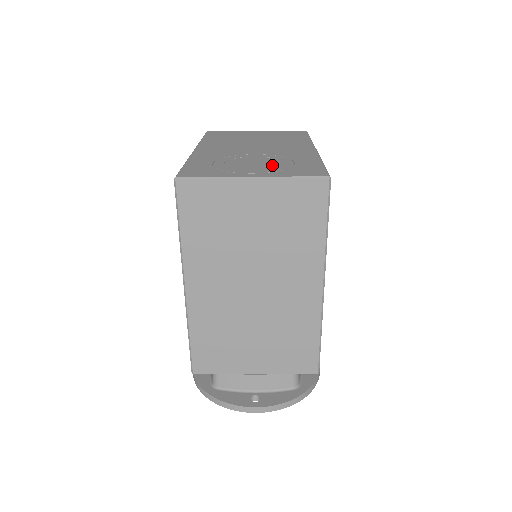
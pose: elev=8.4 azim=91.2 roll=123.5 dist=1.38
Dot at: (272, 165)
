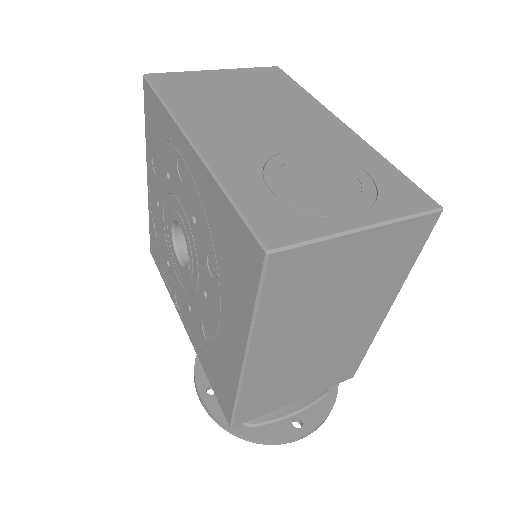
Dot at: (349, 183)
